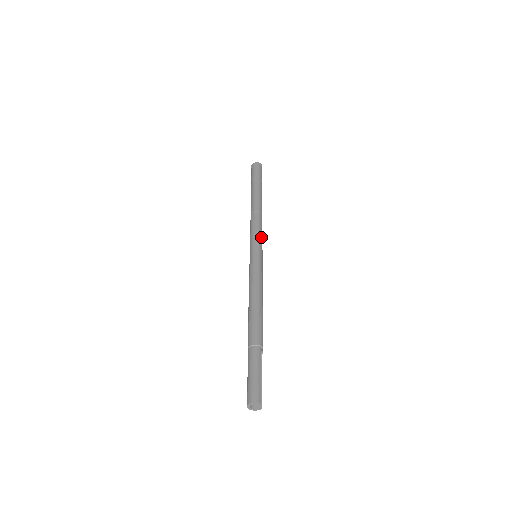
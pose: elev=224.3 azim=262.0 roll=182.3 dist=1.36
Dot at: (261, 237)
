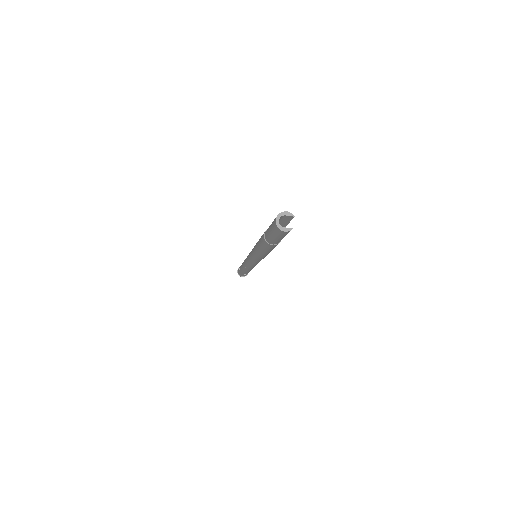
Dot at: occluded
